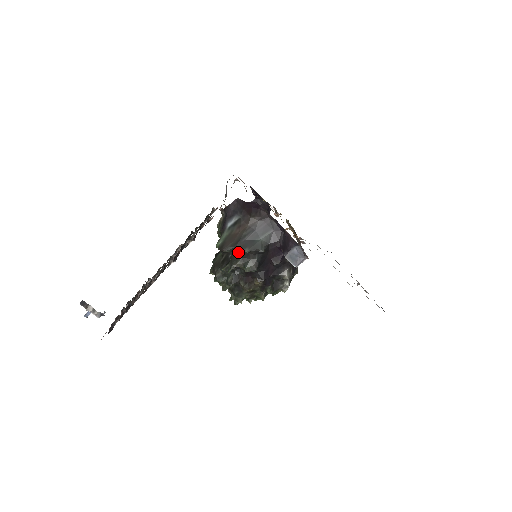
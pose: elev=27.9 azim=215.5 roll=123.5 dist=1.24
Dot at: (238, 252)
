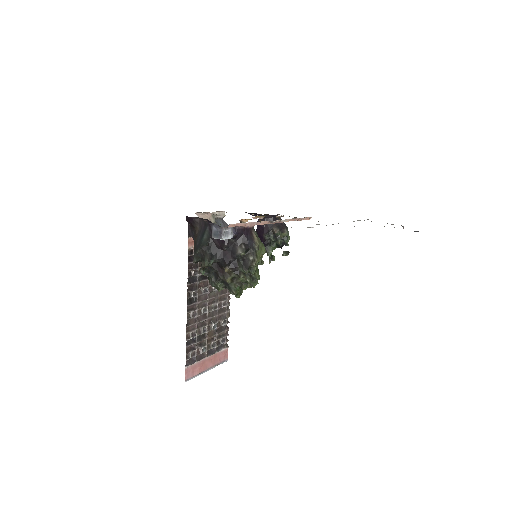
Dot at: (201, 257)
